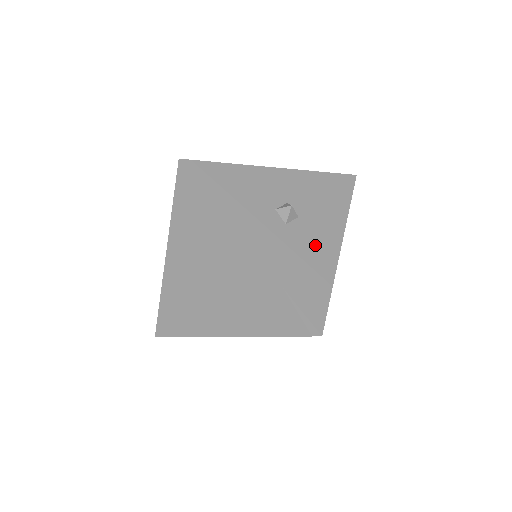
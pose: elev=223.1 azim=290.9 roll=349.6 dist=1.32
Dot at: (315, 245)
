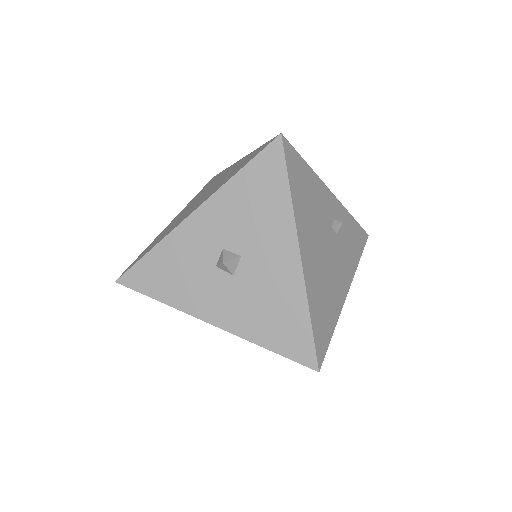
Dot at: (272, 277)
